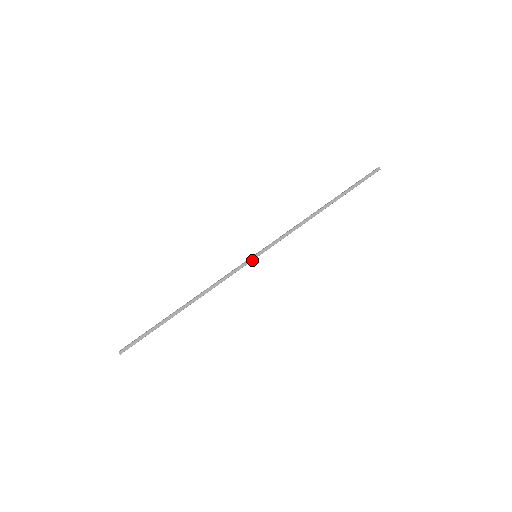
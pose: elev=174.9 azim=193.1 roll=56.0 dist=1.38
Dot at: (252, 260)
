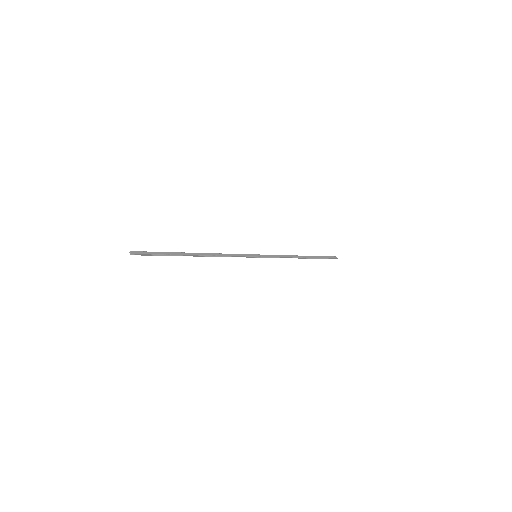
Dot at: (253, 256)
